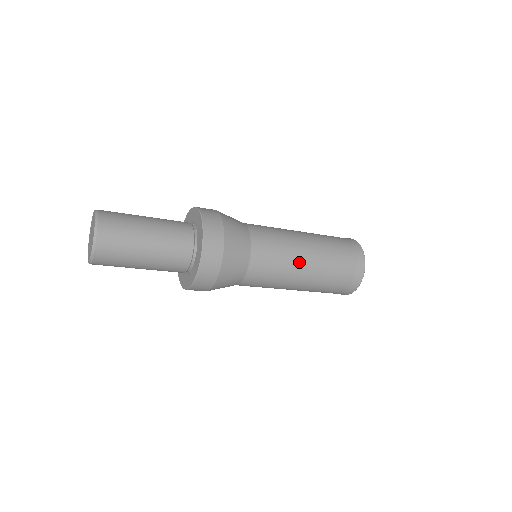
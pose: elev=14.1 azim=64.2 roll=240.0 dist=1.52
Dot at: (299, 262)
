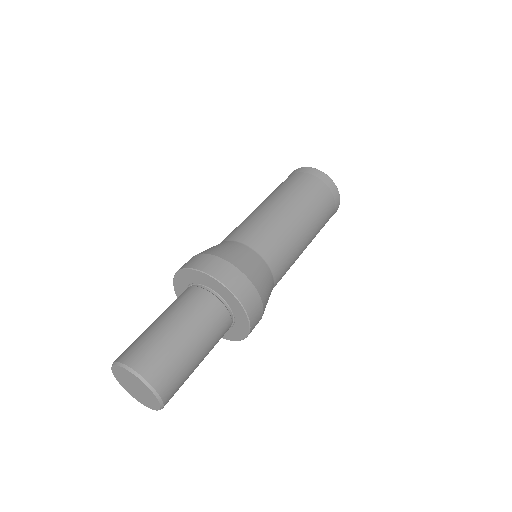
Dot at: occluded
